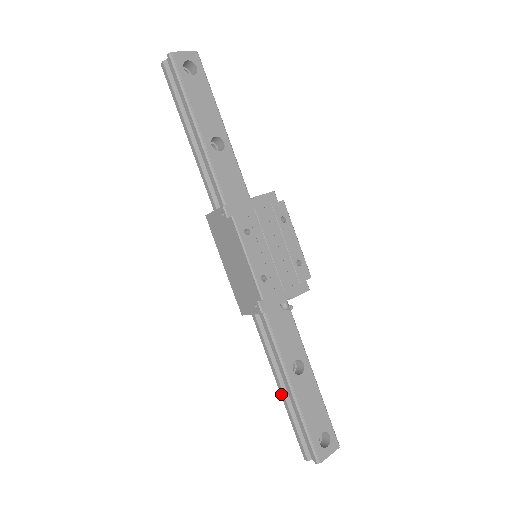
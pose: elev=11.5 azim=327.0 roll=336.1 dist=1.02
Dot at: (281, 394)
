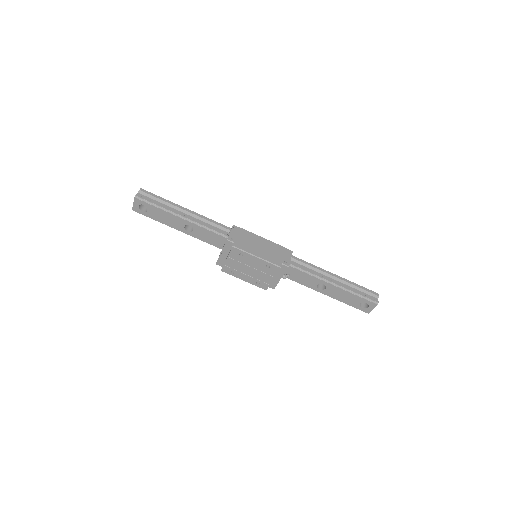
Dot at: occluded
